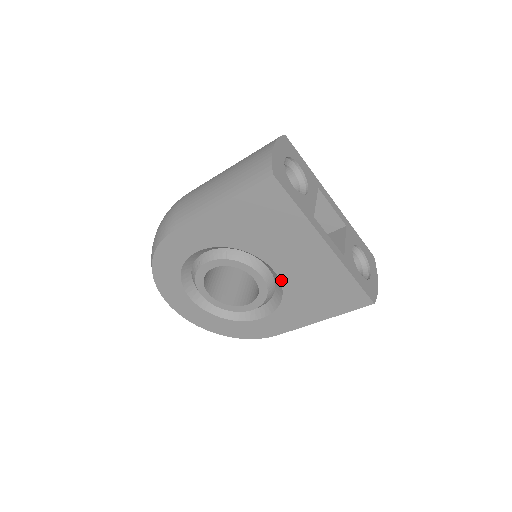
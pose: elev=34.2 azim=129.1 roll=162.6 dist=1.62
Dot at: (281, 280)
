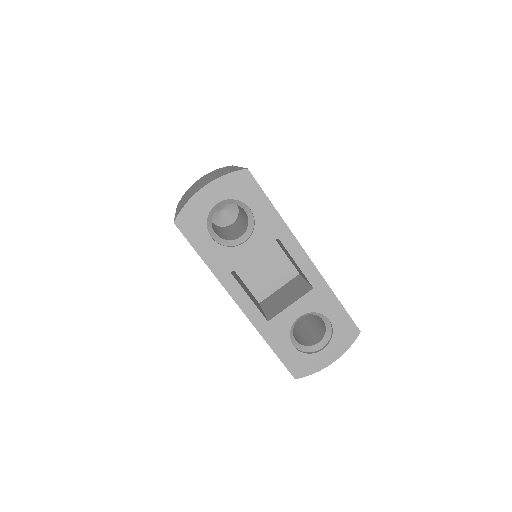
Dot at: occluded
